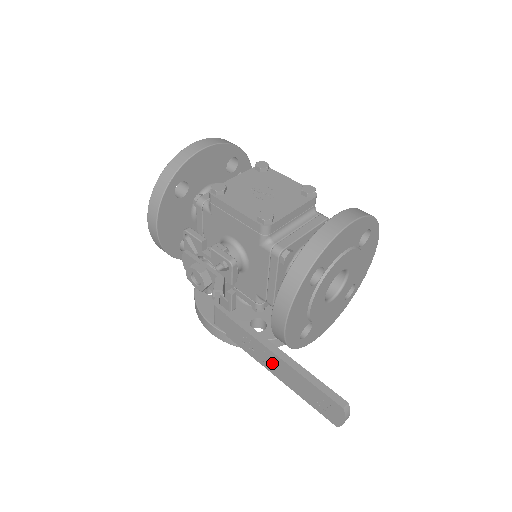
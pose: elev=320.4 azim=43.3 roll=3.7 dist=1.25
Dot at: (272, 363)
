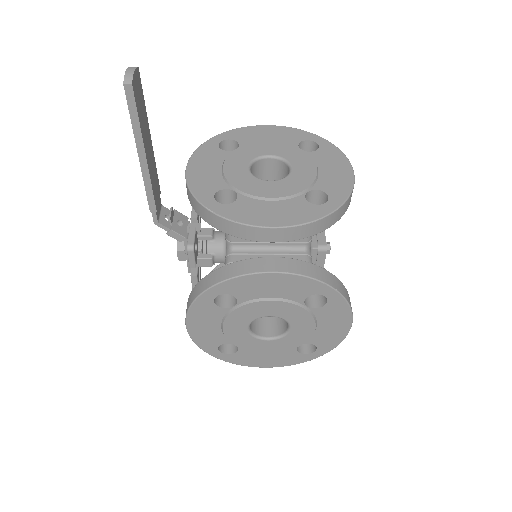
Dot at: occluded
